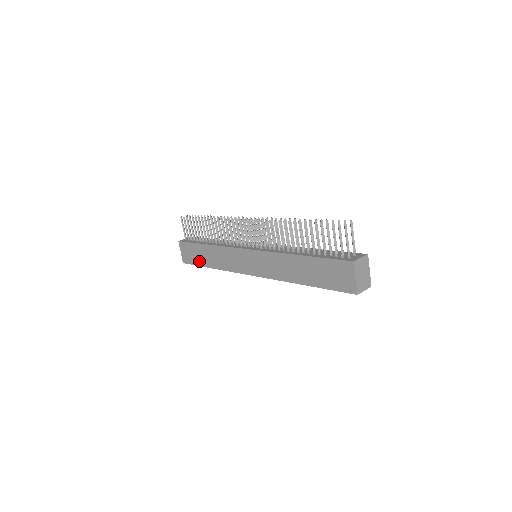
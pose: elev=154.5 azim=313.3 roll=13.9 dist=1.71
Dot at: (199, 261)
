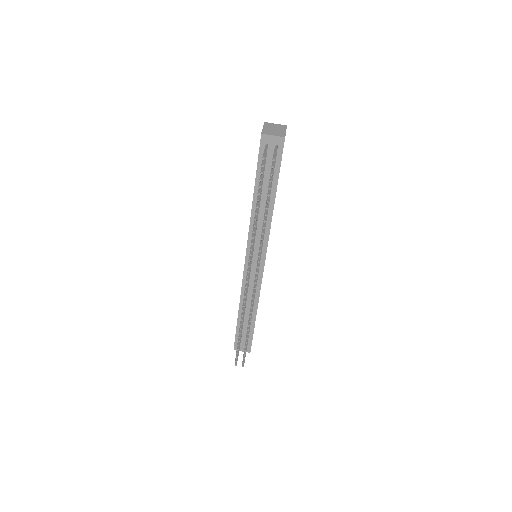
Dot at: occluded
